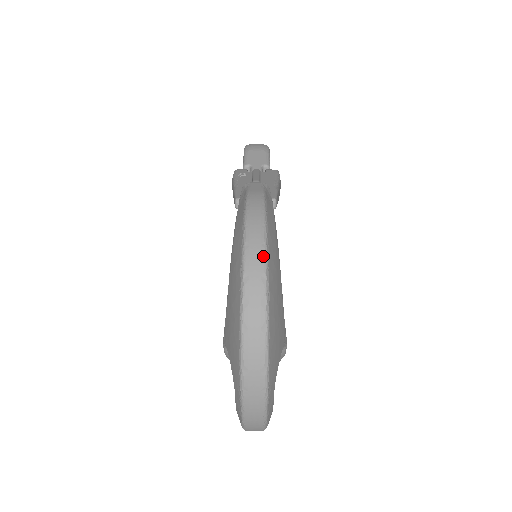
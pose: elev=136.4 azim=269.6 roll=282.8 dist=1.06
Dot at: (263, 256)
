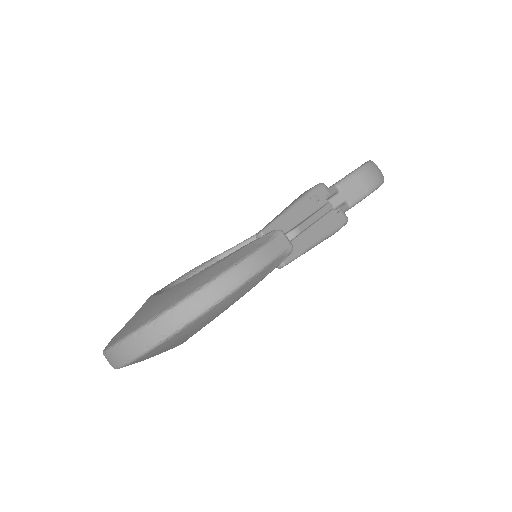
Dot at: (197, 313)
